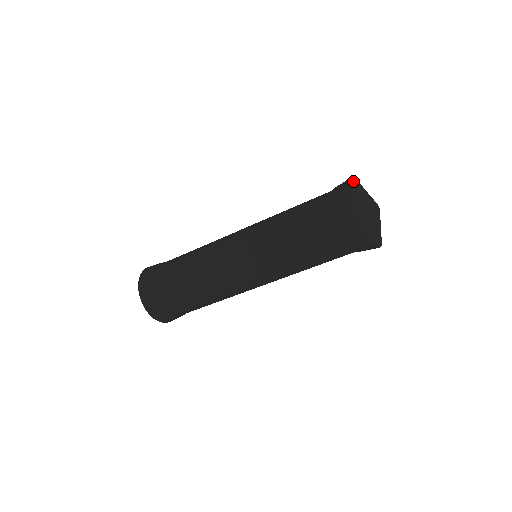
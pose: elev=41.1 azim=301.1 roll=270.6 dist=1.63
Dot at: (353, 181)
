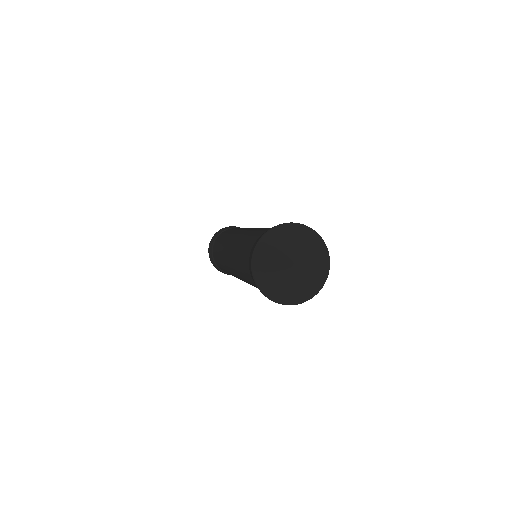
Dot at: (253, 270)
